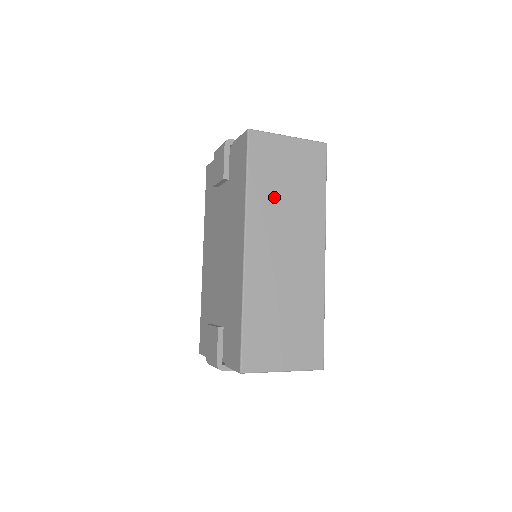
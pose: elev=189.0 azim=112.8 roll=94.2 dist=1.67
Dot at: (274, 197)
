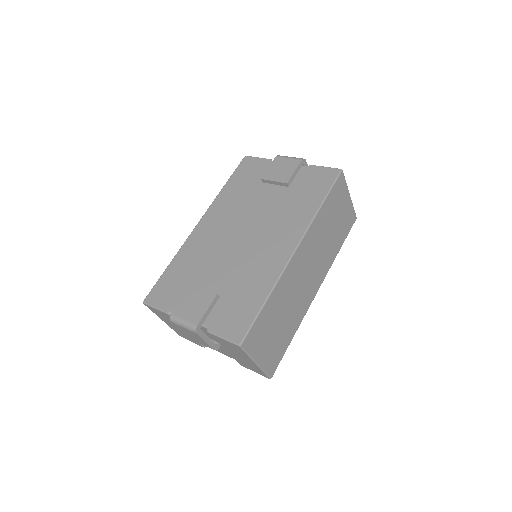
Dot at: (324, 228)
